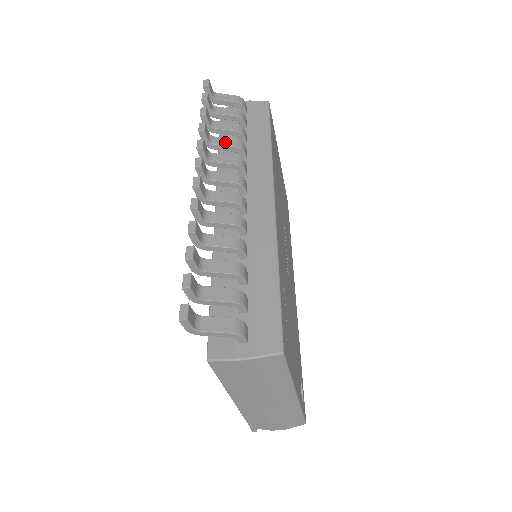
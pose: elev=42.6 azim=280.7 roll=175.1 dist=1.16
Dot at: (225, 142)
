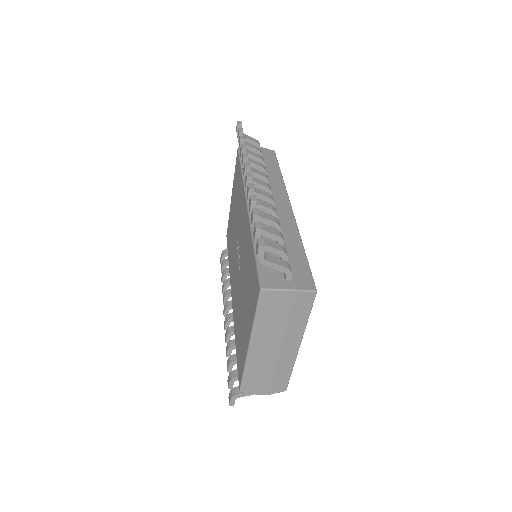
Dot at: (255, 163)
